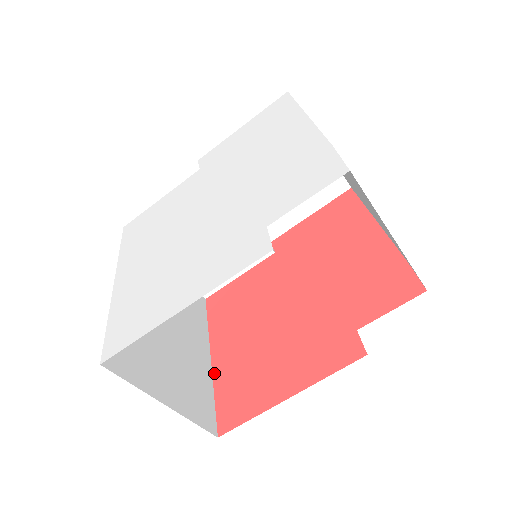
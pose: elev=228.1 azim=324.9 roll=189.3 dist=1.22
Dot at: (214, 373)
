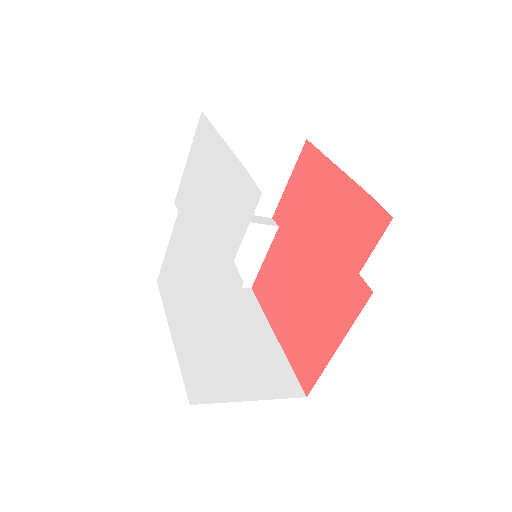
Dot at: (283, 348)
